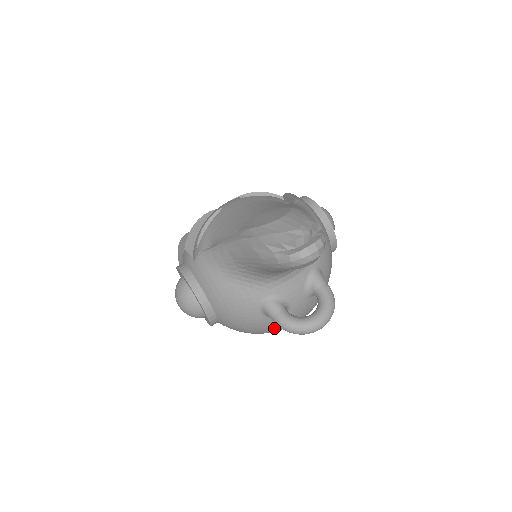
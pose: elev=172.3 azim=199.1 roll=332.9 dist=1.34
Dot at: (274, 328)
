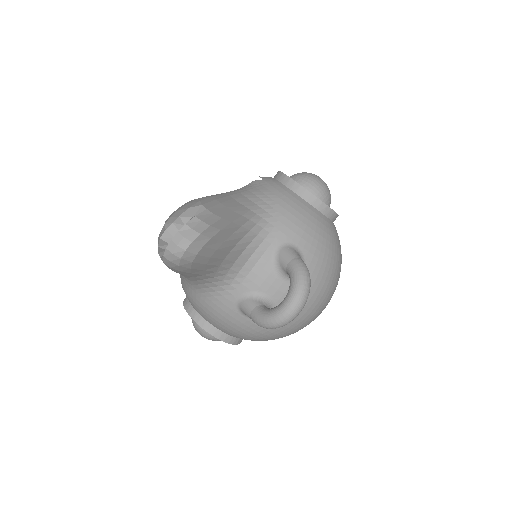
Dot at: occluded
